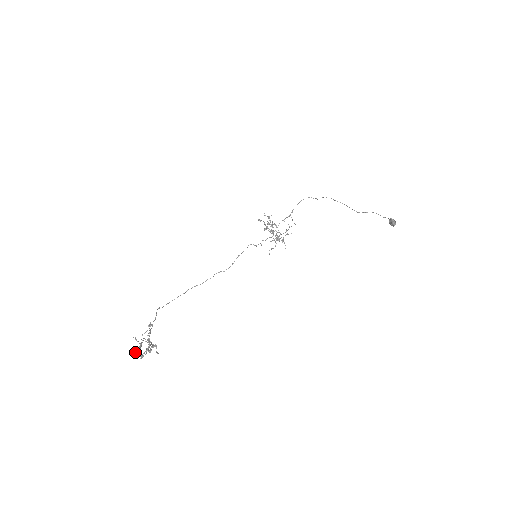
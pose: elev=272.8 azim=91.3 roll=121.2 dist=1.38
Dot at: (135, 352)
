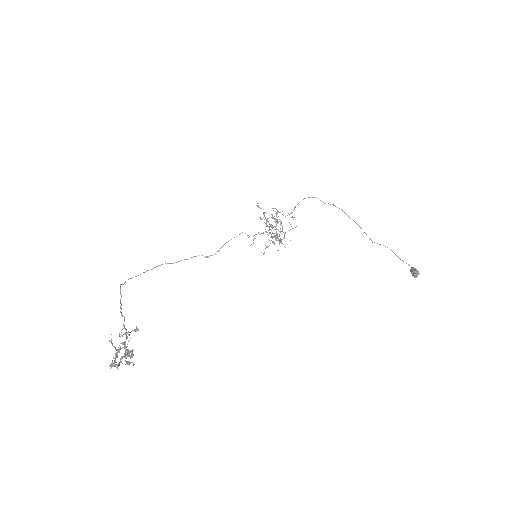
Dot at: (114, 366)
